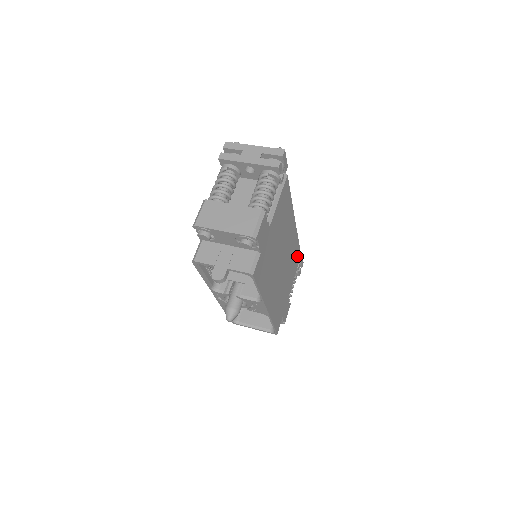
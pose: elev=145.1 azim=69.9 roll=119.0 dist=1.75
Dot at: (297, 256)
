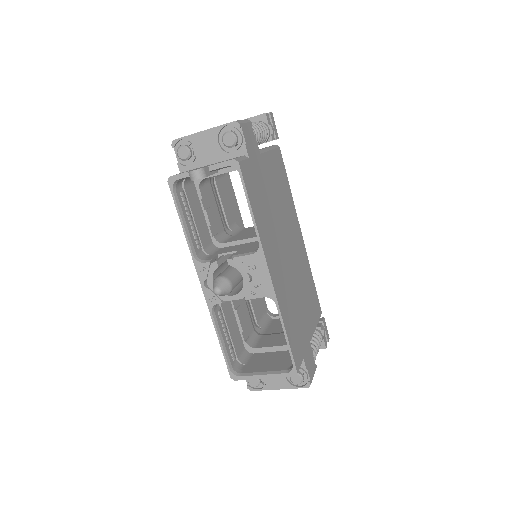
Dot at: (315, 301)
